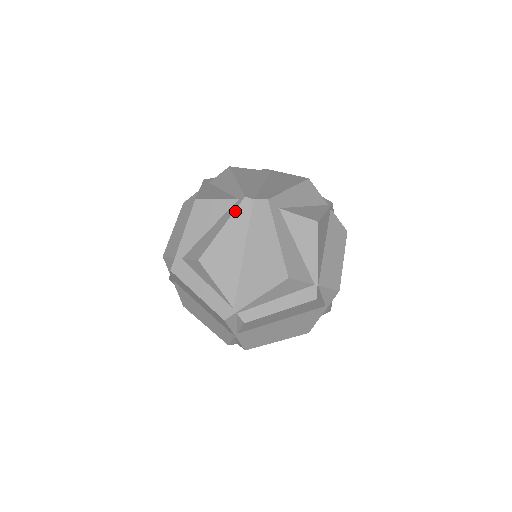
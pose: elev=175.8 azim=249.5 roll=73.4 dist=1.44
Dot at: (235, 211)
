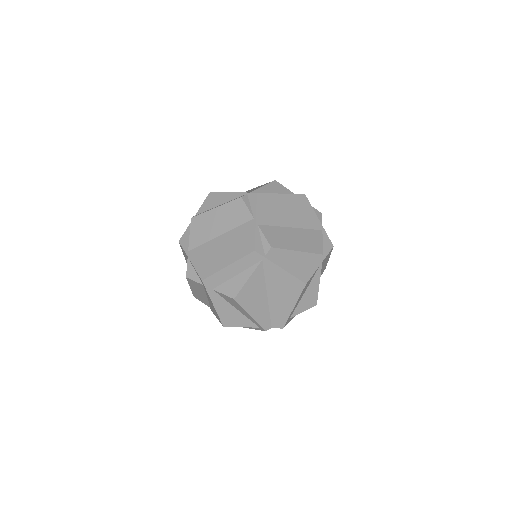
Dot at: occluded
